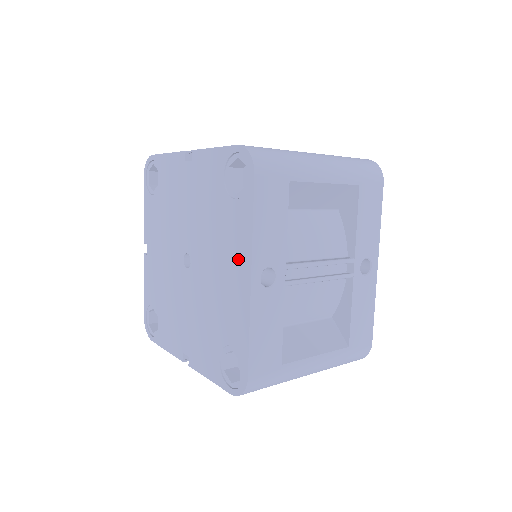
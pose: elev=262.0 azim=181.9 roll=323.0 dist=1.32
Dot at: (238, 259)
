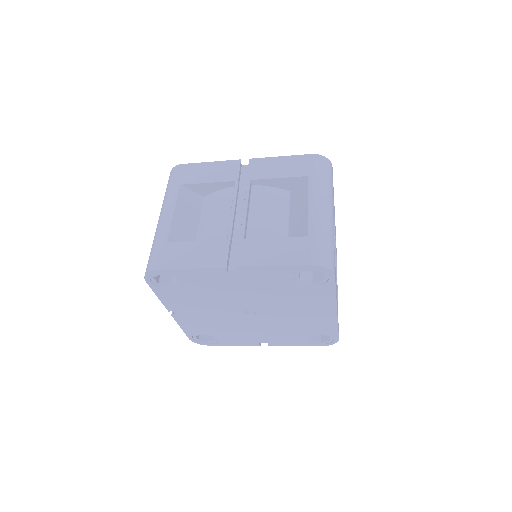
Dot at: (321, 307)
